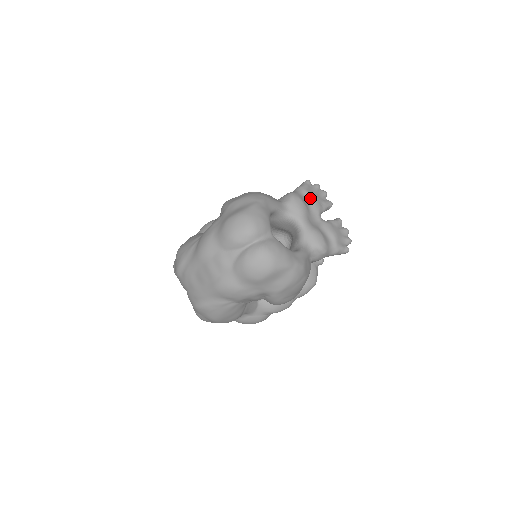
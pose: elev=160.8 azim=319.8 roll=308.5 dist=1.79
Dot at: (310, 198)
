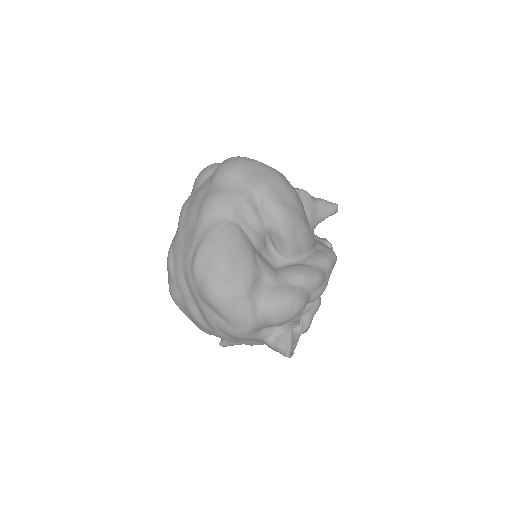
Dot at: occluded
